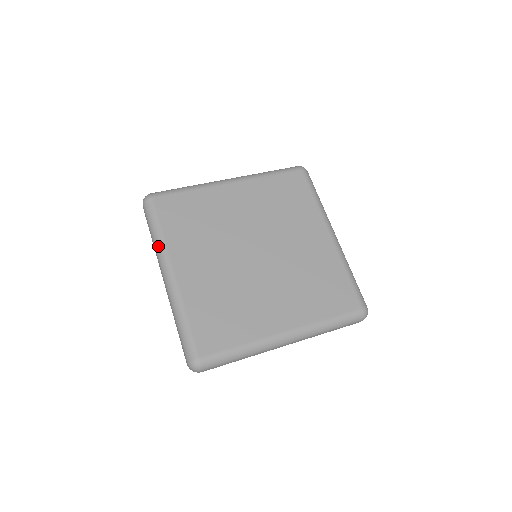
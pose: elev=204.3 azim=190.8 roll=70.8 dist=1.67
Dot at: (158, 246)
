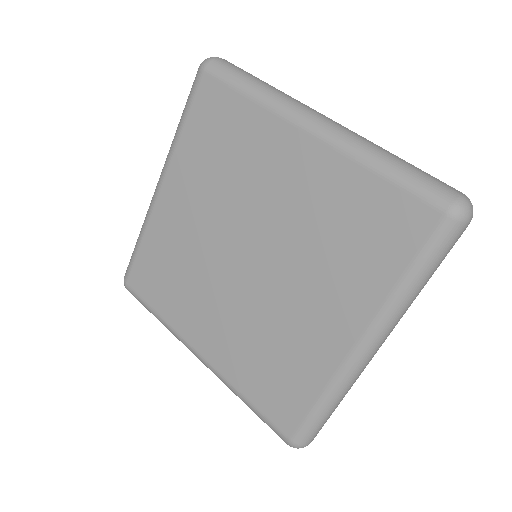
Dot at: (172, 142)
